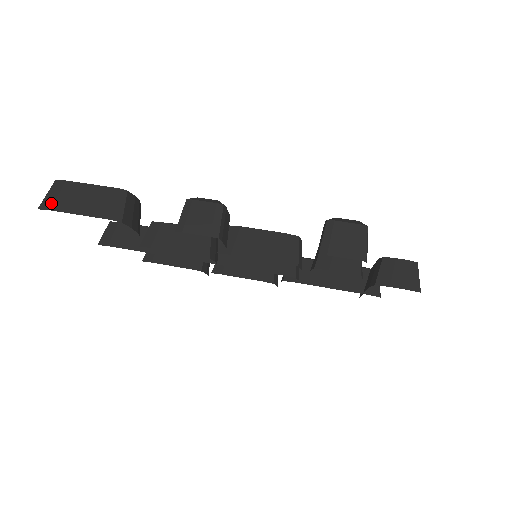
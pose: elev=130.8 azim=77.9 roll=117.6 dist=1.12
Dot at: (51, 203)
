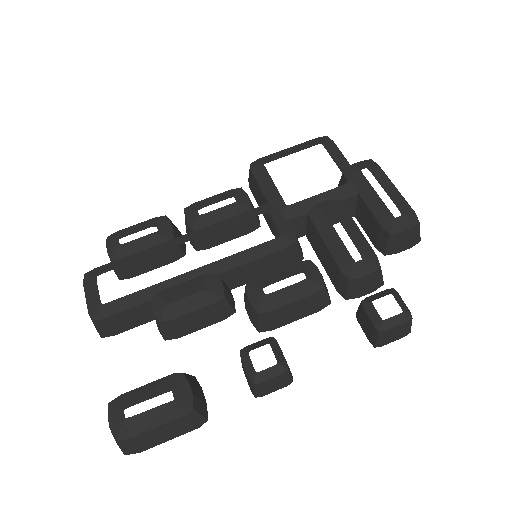
Dot at: (135, 451)
